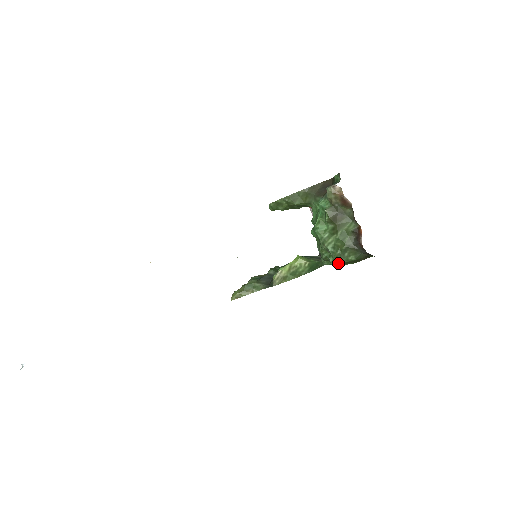
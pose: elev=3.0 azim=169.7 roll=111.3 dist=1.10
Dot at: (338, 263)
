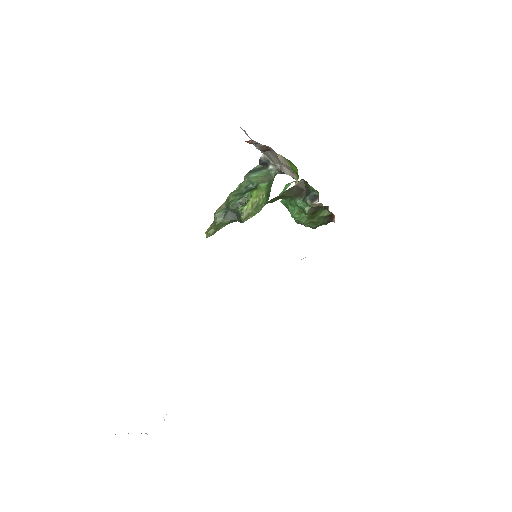
Dot at: occluded
